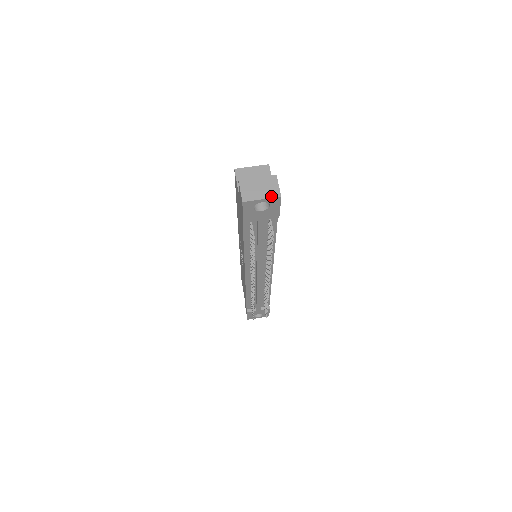
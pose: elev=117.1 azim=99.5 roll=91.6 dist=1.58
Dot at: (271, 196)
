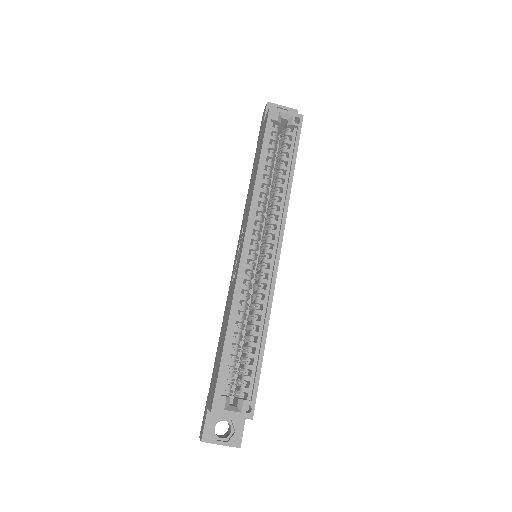
Dot at: occluded
